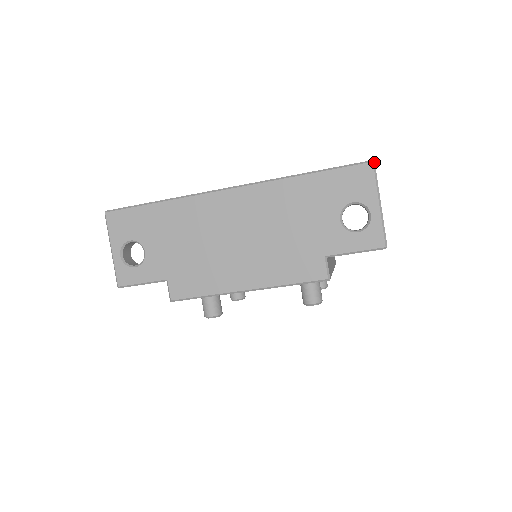
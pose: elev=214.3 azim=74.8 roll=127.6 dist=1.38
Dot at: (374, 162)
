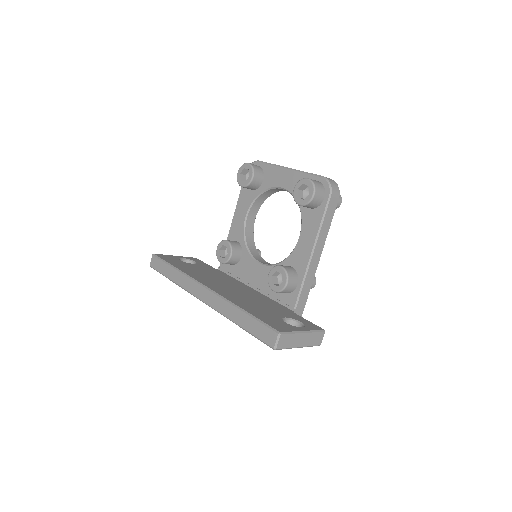
Dot at: occluded
